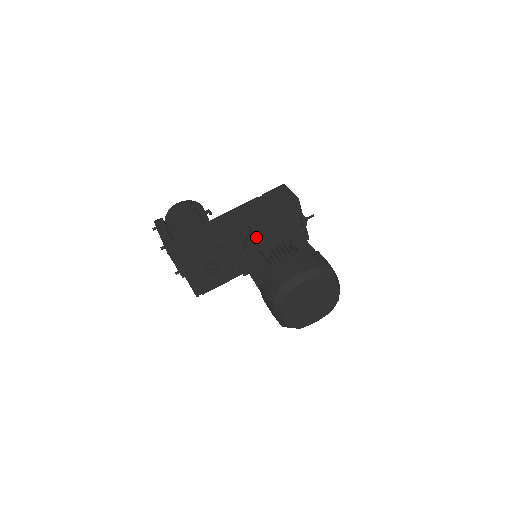
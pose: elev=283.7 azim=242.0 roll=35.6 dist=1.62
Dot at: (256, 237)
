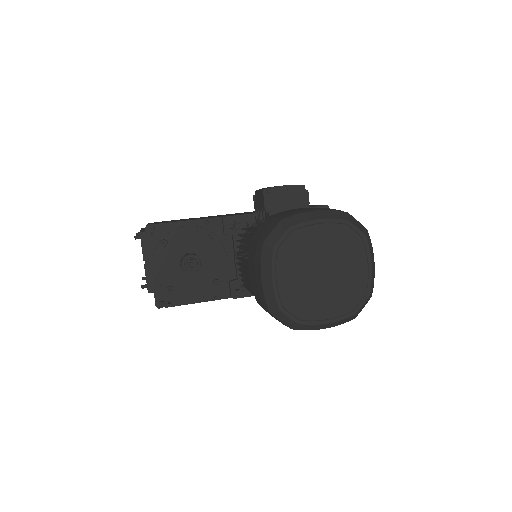
Dot at: (262, 191)
